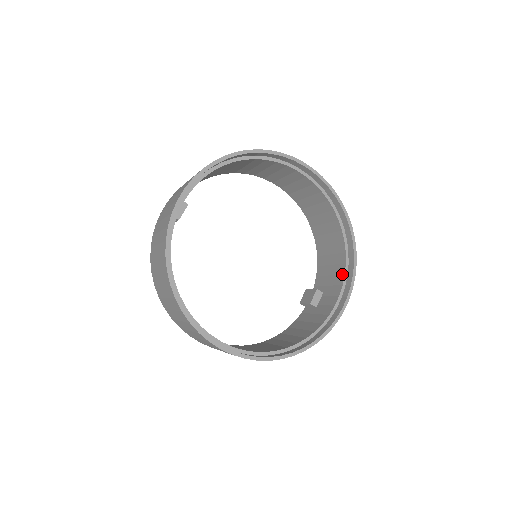
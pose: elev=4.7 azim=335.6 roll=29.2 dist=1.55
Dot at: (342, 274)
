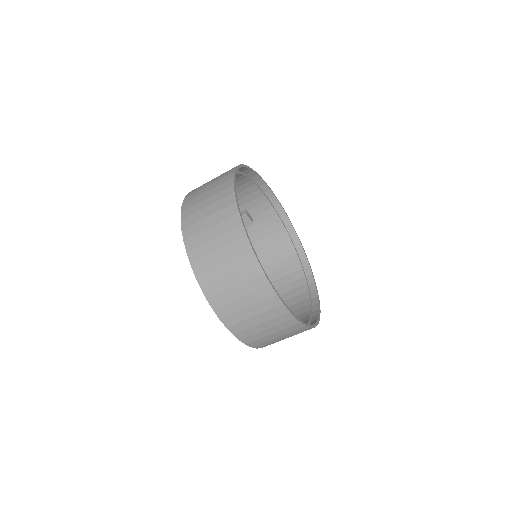
Dot at: occluded
